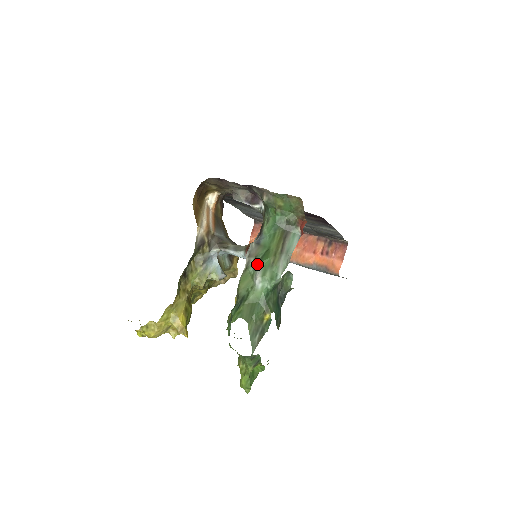
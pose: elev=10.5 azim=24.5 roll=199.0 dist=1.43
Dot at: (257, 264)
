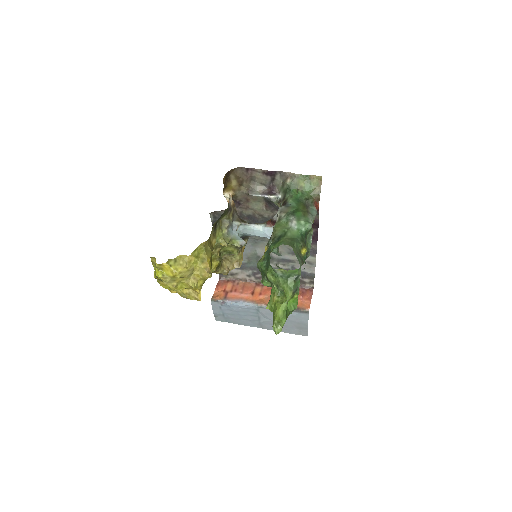
Dot at: (291, 214)
